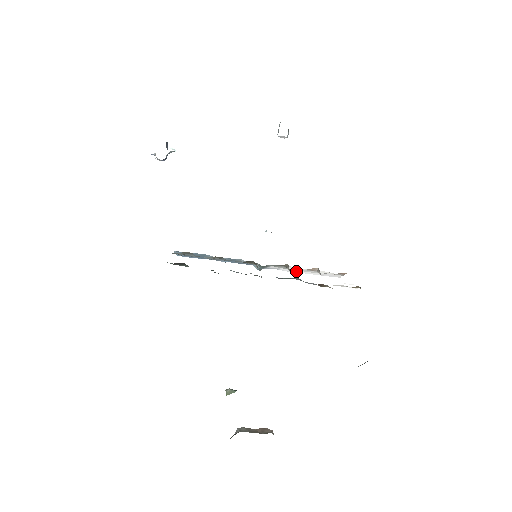
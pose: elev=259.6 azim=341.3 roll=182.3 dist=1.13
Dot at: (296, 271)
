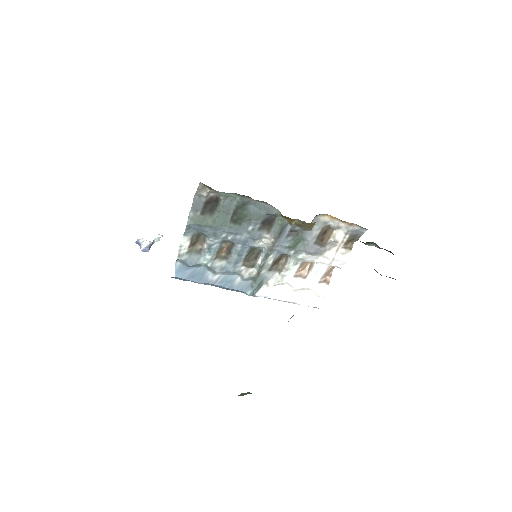
Dot at: (284, 298)
